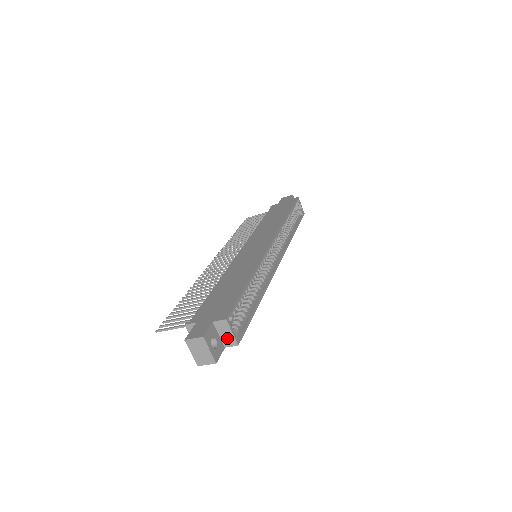
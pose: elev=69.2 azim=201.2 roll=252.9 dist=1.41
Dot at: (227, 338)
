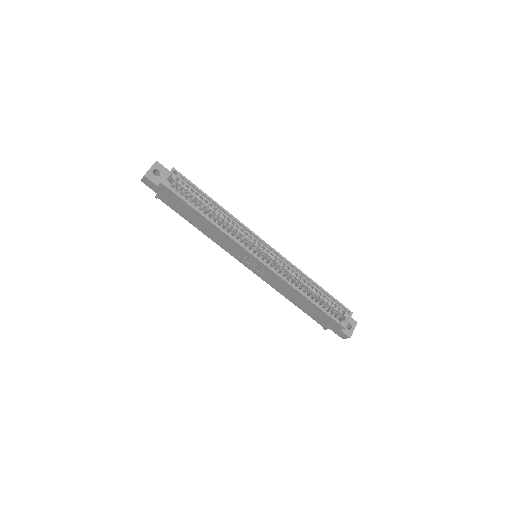
Dot at: occluded
